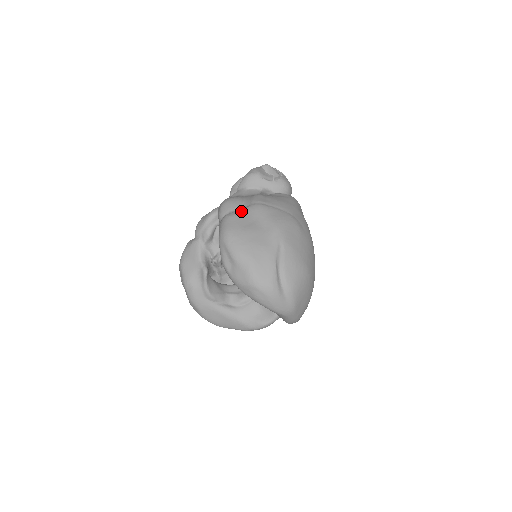
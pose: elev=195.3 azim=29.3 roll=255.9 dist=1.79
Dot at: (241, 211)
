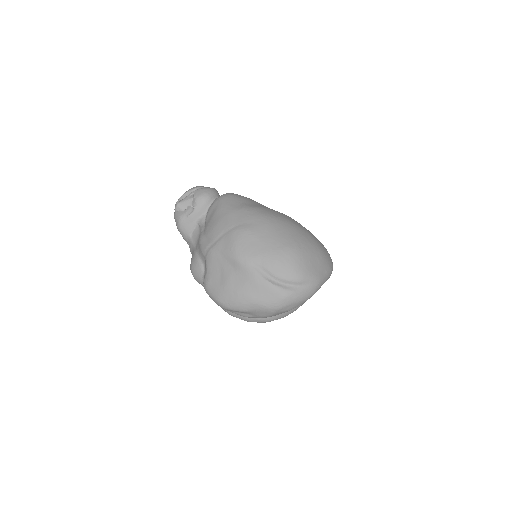
Dot at: (206, 273)
